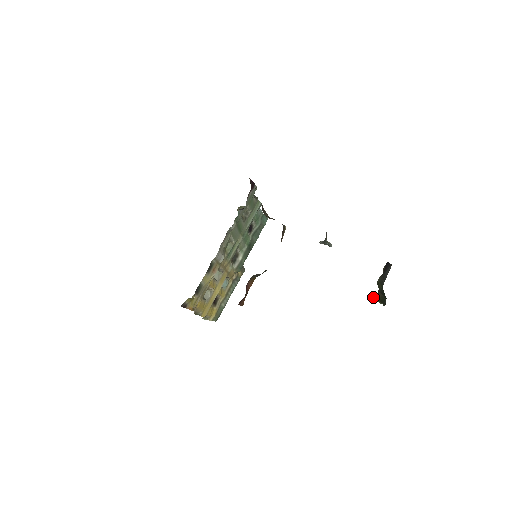
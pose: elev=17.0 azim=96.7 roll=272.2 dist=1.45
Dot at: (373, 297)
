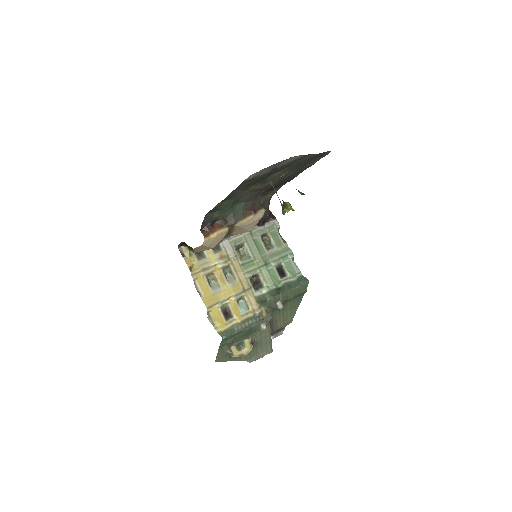
Dot at: (285, 208)
